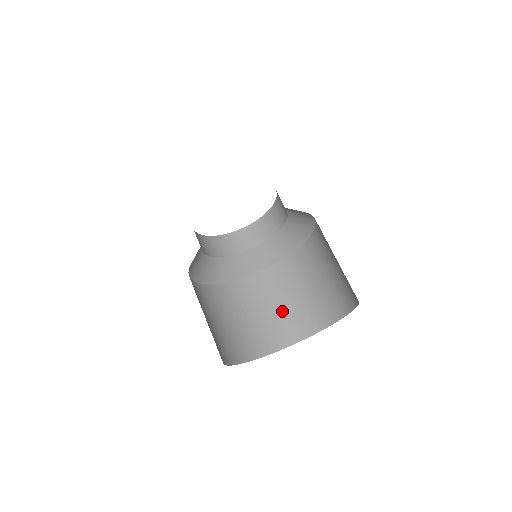
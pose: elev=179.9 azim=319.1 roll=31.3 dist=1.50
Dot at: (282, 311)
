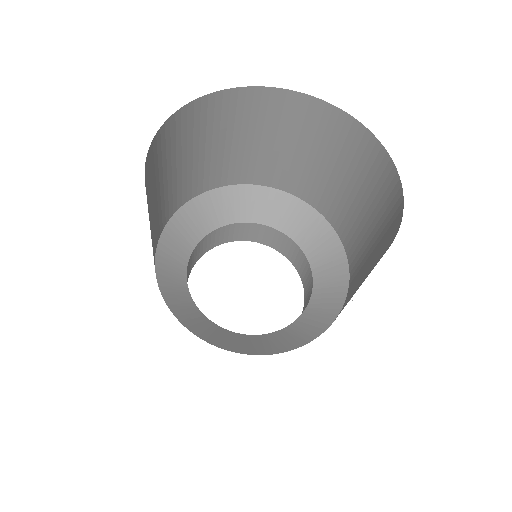
Dot at: (361, 284)
